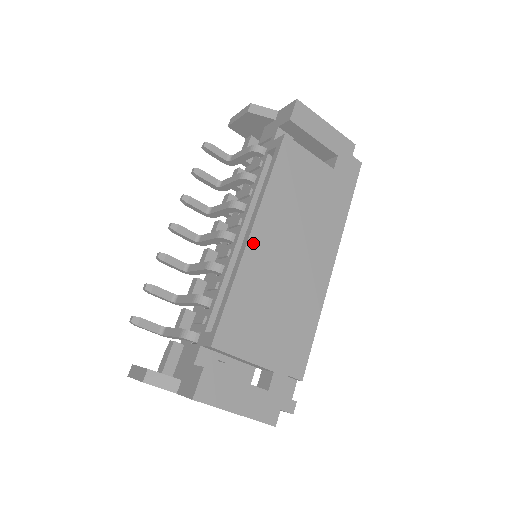
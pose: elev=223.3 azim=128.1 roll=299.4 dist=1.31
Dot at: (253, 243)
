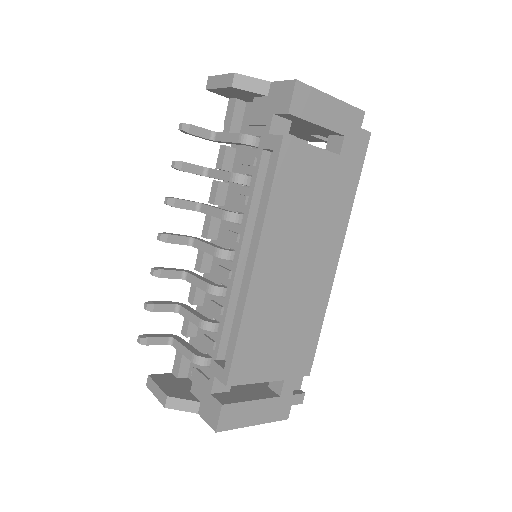
Dot at: (257, 277)
